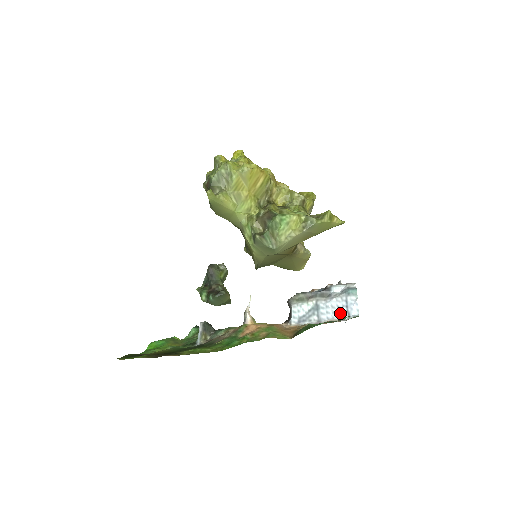
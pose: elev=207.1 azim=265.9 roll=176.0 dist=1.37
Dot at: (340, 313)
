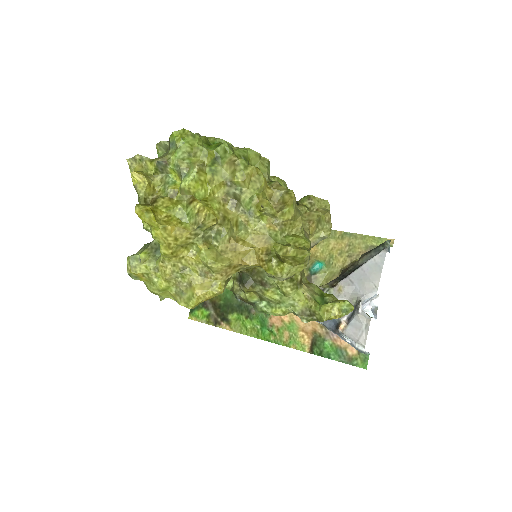
Dot at: occluded
